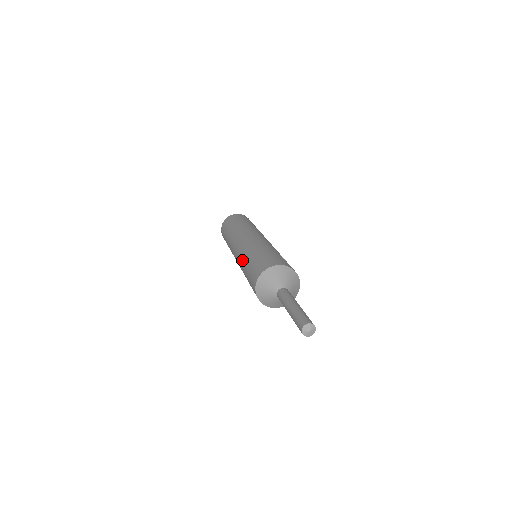
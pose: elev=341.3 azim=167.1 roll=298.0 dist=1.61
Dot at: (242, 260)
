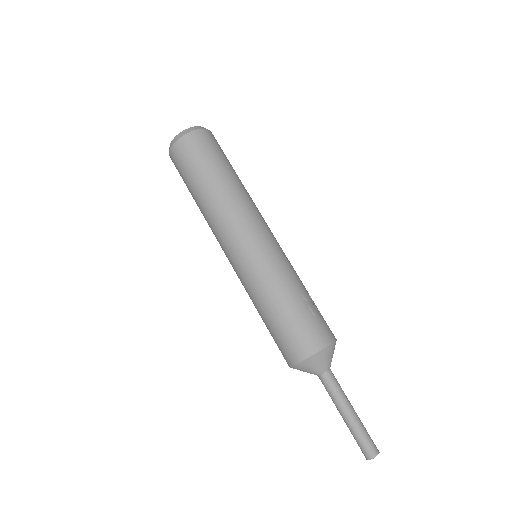
Dot at: (249, 296)
